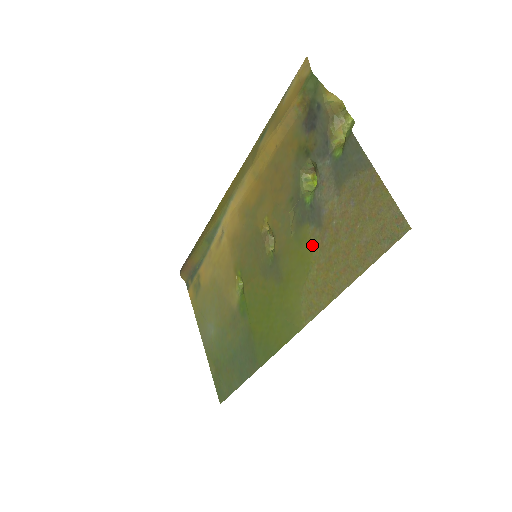
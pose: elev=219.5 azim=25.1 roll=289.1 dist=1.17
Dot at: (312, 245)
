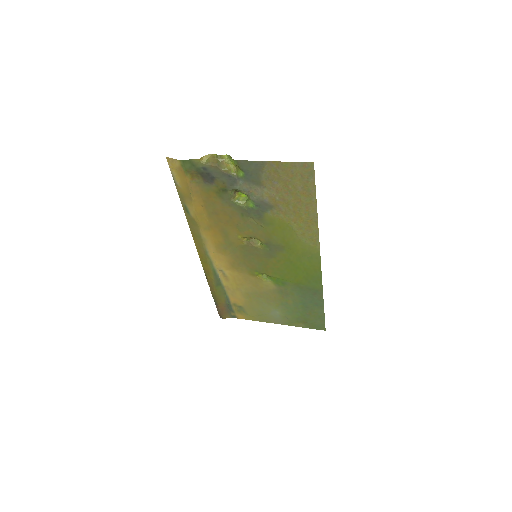
Dot at: (279, 218)
